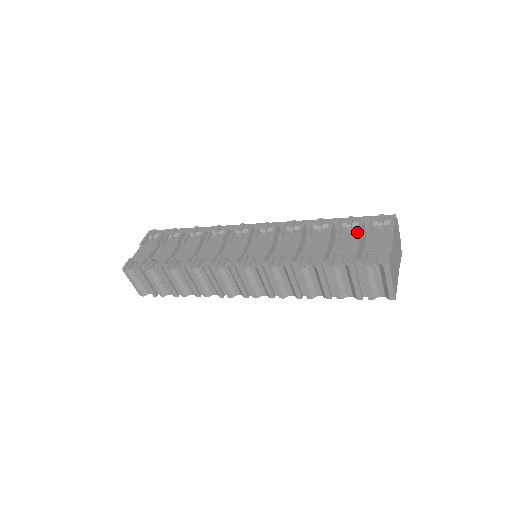
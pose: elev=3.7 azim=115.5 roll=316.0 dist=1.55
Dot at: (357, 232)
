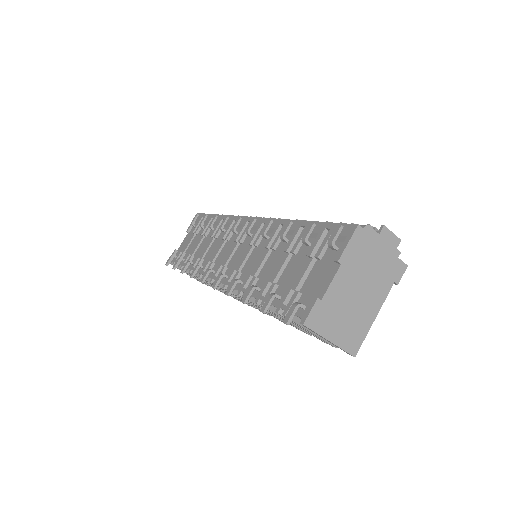
Dot at: (307, 253)
